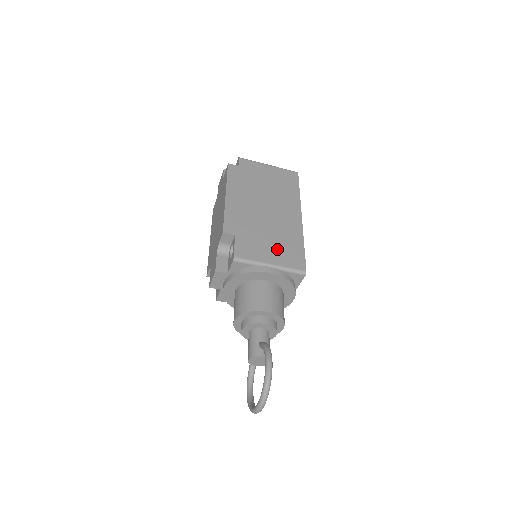
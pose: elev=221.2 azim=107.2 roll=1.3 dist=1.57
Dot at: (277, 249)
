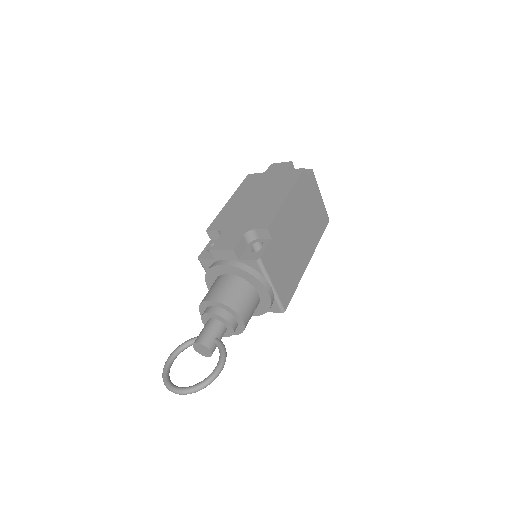
Dot at: (284, 276)
